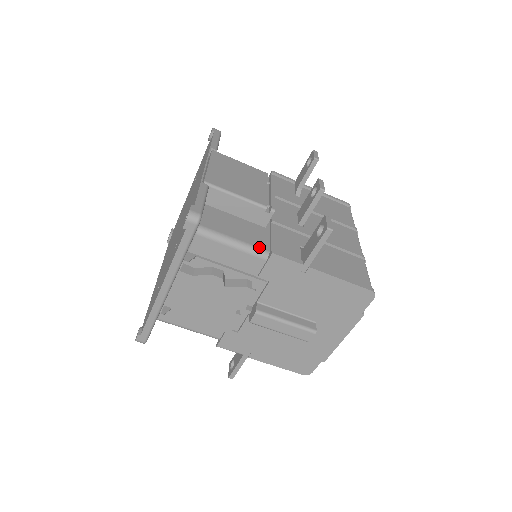
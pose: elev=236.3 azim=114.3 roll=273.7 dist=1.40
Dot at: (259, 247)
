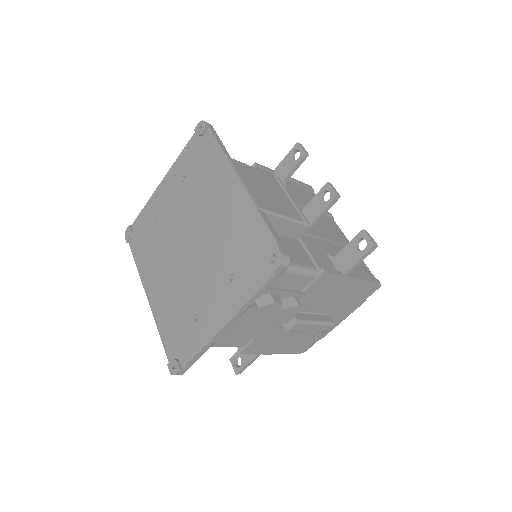
Dot at: (310, 266)
